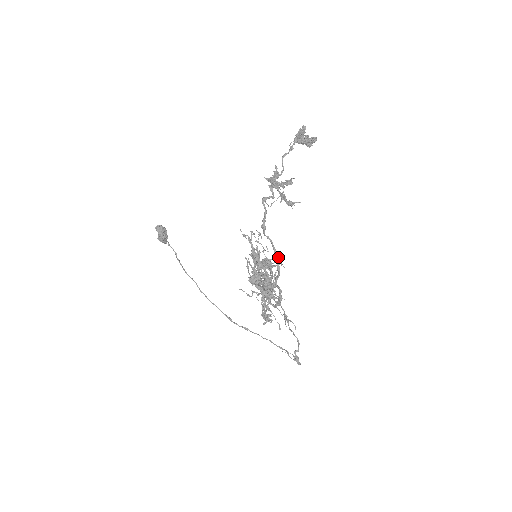
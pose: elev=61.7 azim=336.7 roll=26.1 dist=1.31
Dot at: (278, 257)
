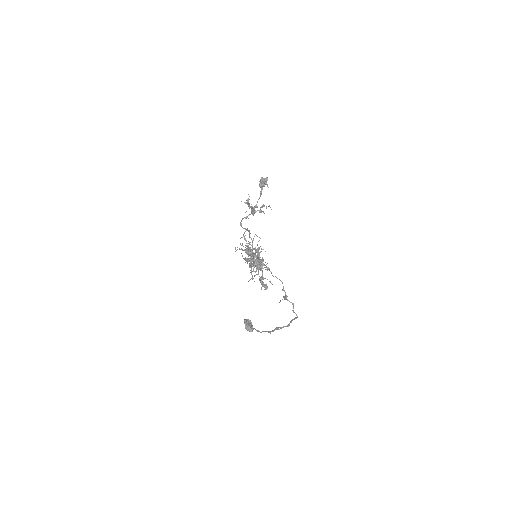
Dot at: occluded
